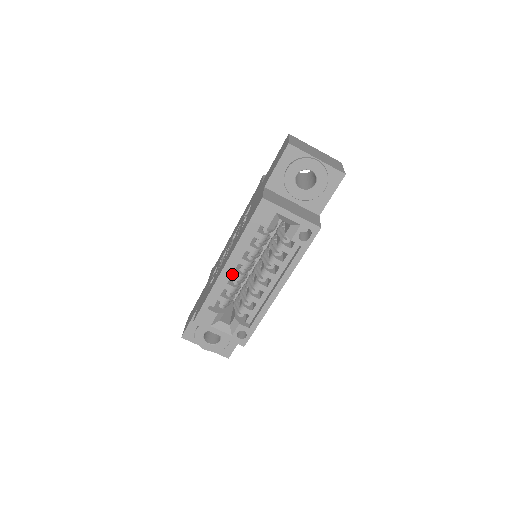
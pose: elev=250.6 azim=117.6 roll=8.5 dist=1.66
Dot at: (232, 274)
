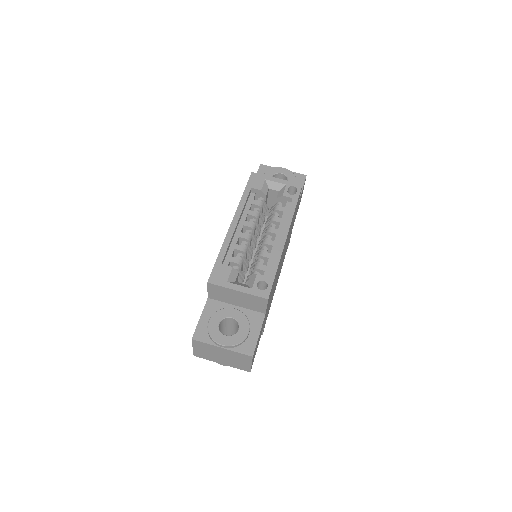
Dot at: (239, 235)
